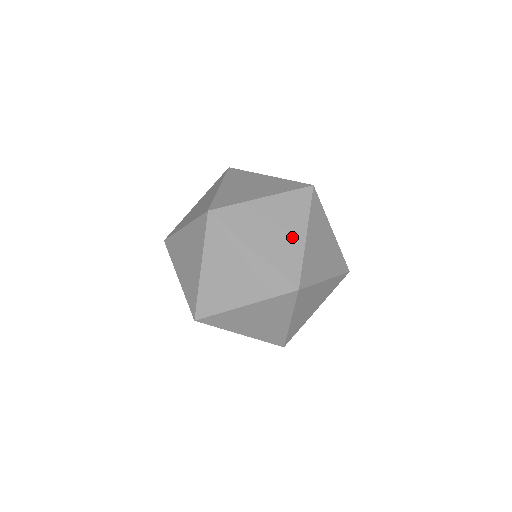
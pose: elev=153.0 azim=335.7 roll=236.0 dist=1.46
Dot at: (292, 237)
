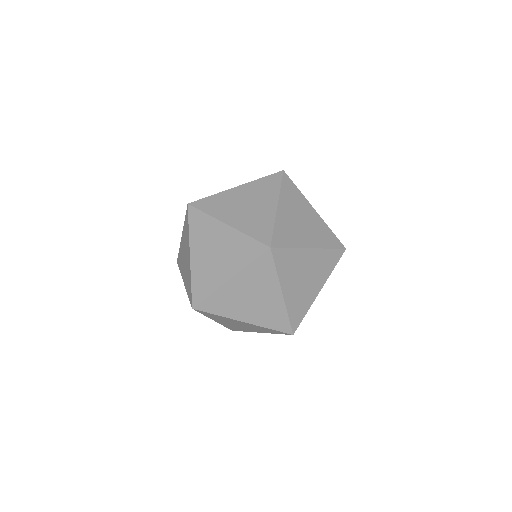
Dot at: (263, 209)
